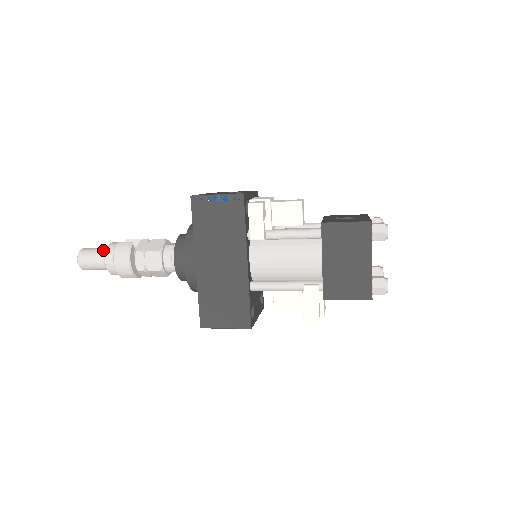
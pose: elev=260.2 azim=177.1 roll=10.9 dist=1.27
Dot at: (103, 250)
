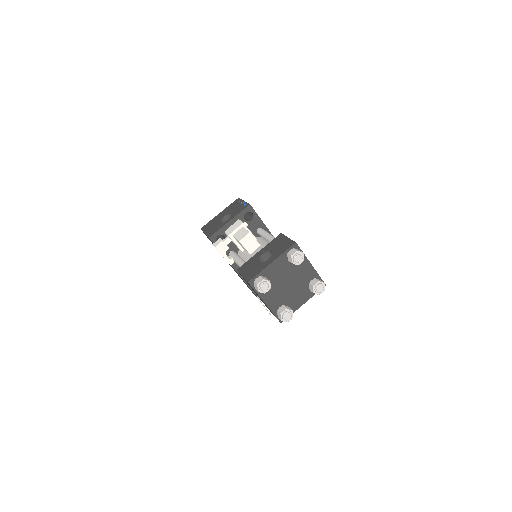
Dot at: occluded
